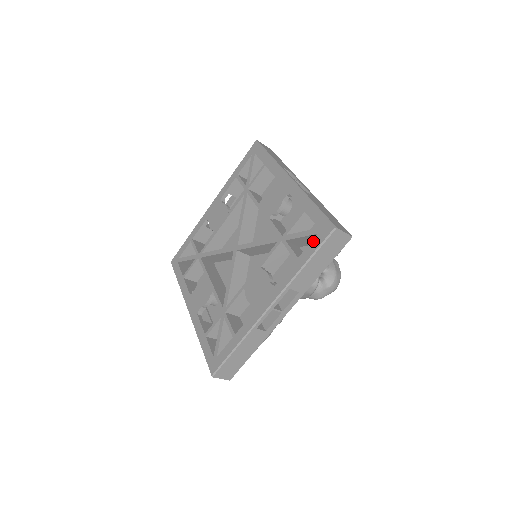
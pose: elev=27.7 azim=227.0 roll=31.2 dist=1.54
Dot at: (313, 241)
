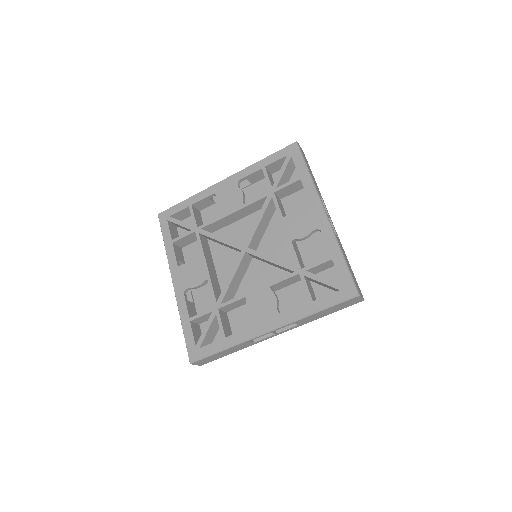
Dot at: (333, 294)
